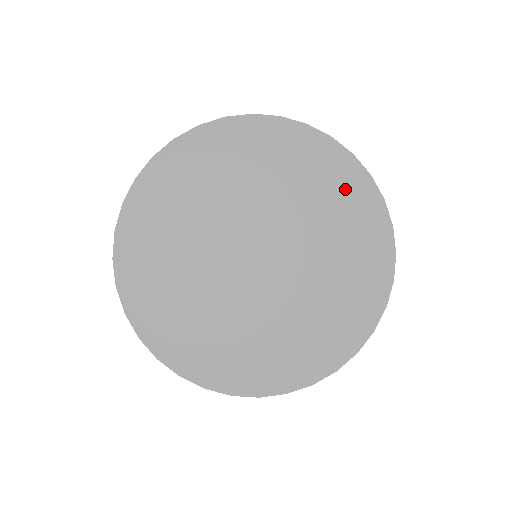
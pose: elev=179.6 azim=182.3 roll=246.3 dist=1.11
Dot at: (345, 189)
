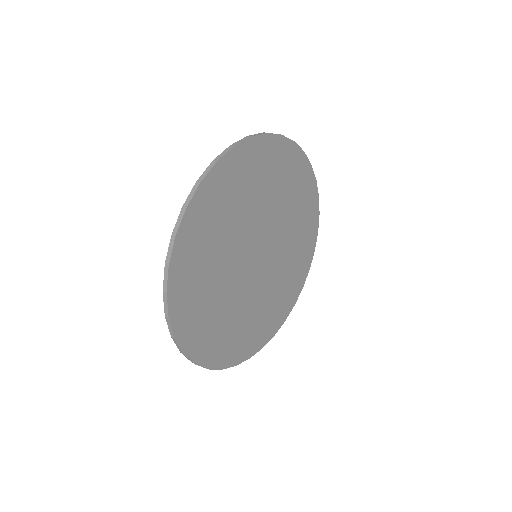
Dot at: (285, 165)
